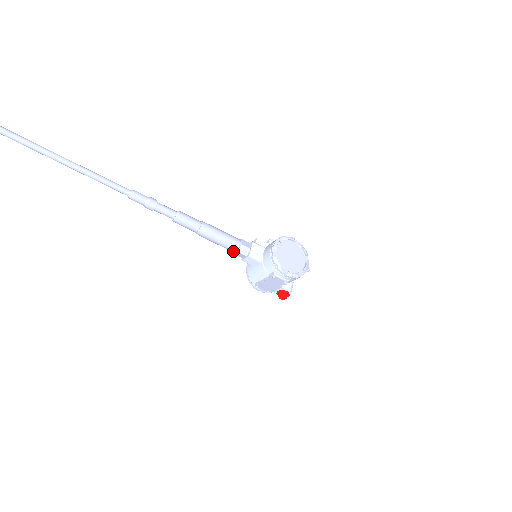
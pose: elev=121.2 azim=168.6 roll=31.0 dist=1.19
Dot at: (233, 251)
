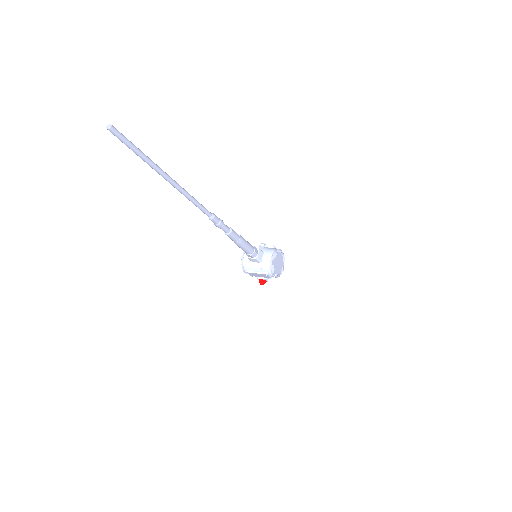
Dot at: (247, 254)
